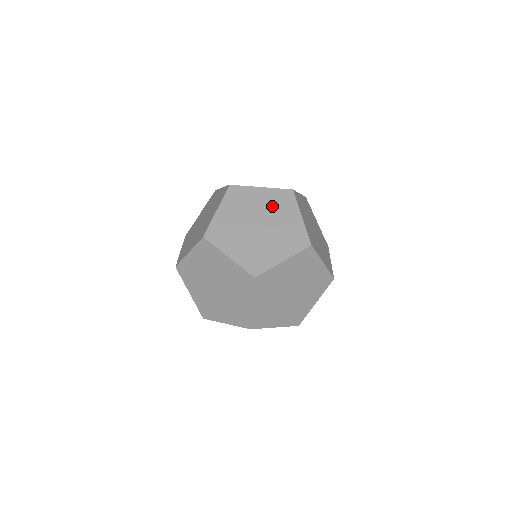
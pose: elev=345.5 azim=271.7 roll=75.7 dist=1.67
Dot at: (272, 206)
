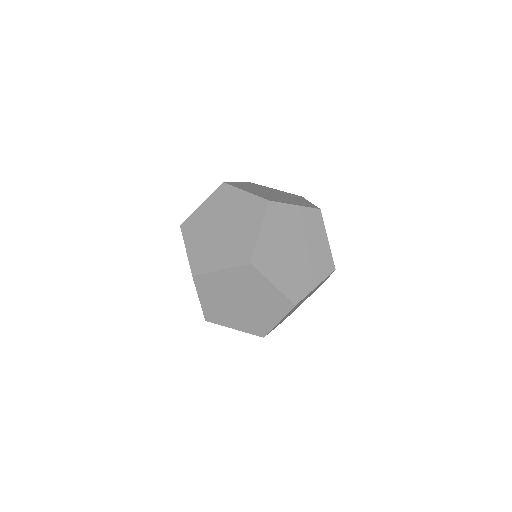
Dot at: (242, 213)
